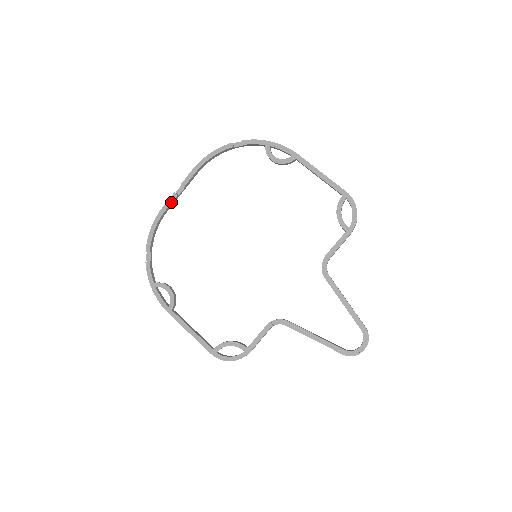
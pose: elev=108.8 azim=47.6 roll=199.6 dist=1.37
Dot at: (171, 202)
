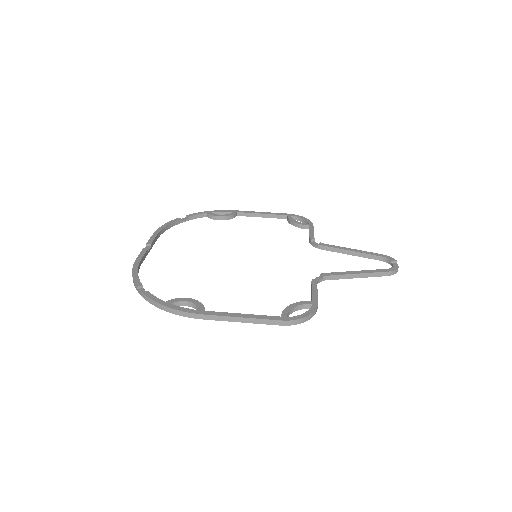
Dot at: (144, 253)
